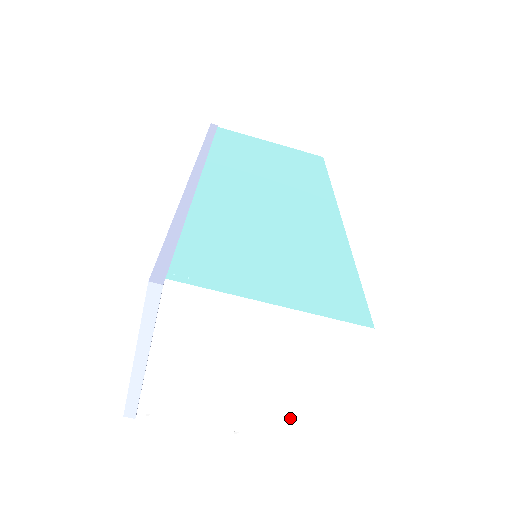
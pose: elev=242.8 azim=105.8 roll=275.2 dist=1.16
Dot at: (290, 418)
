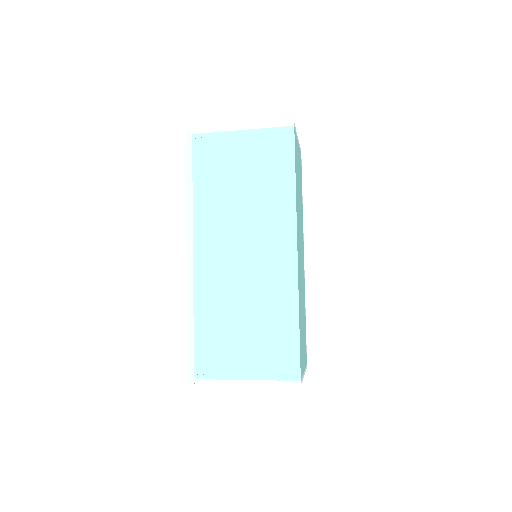
Dot at: occluded
